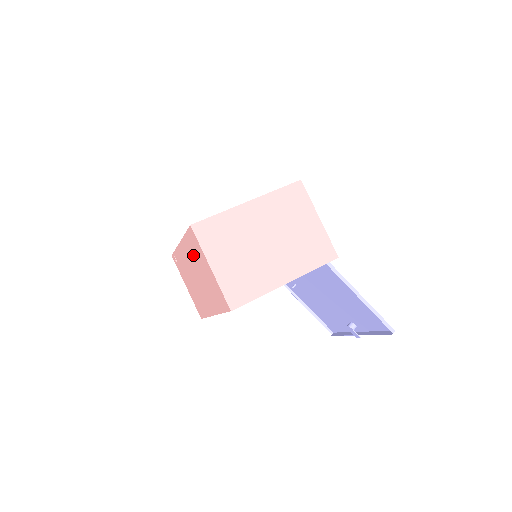
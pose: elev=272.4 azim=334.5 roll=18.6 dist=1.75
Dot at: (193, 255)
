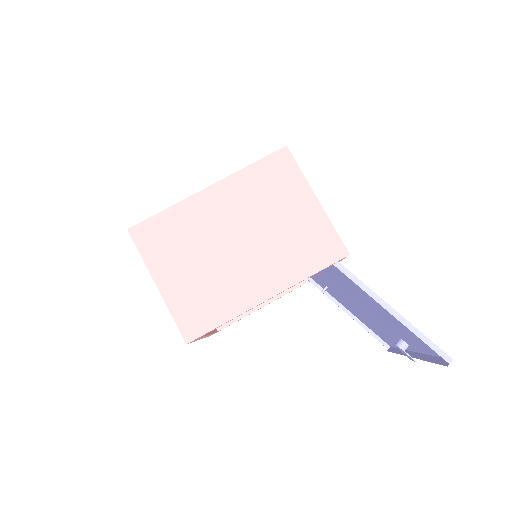
Dot at: occluded
